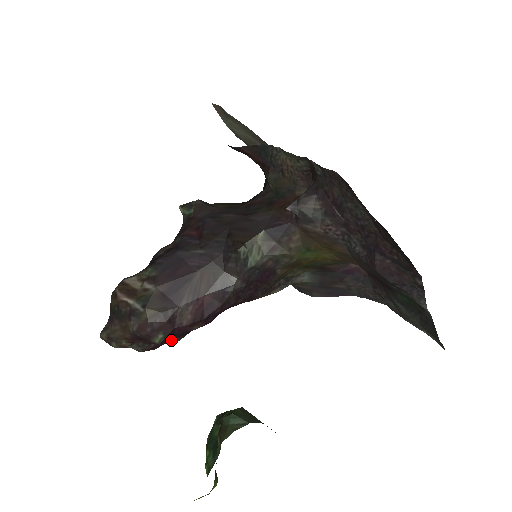
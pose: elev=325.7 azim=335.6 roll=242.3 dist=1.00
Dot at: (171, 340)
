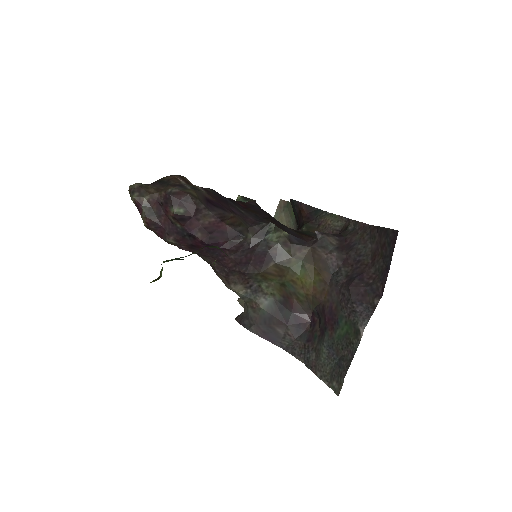
Dot at: (171, 230)
